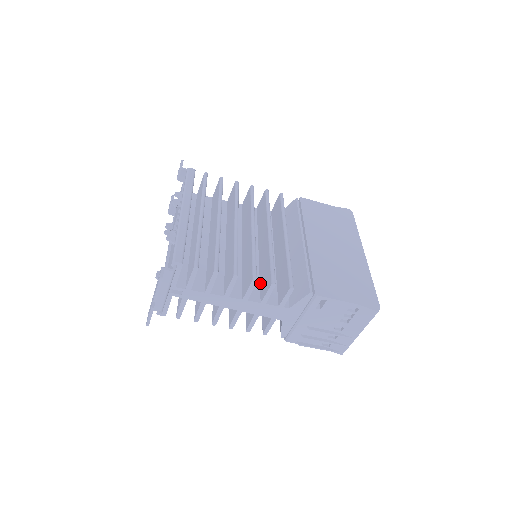
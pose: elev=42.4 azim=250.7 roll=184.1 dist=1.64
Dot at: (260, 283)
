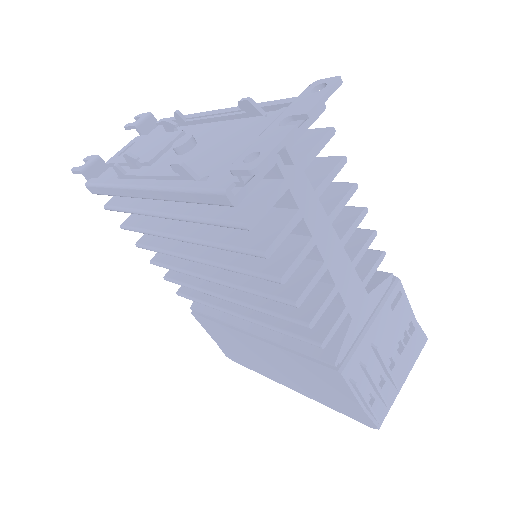
Dot at: occluded
